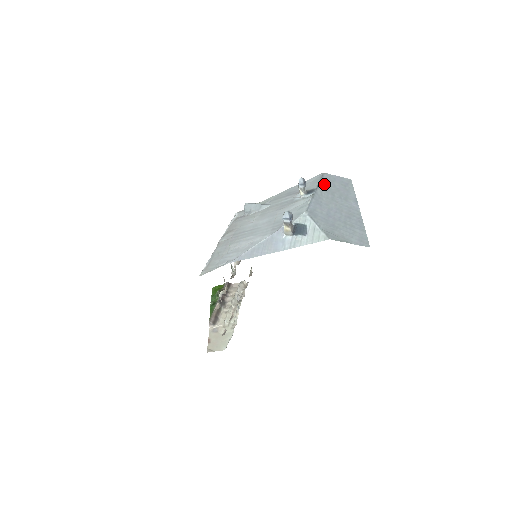
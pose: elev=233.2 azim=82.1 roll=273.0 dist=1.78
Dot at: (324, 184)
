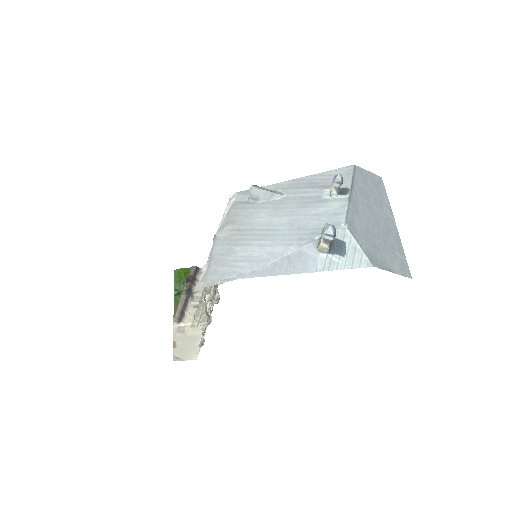
Dot at: (357, 182)
